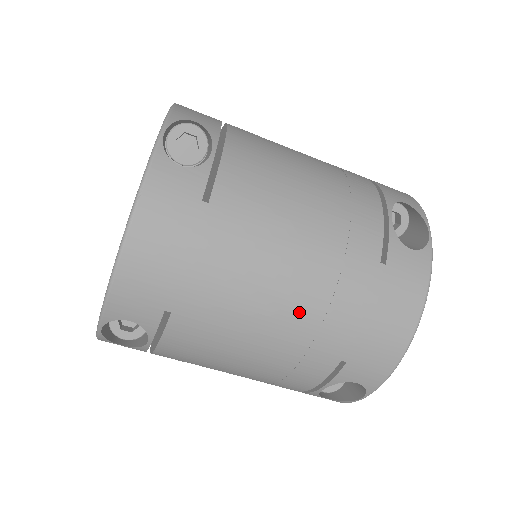
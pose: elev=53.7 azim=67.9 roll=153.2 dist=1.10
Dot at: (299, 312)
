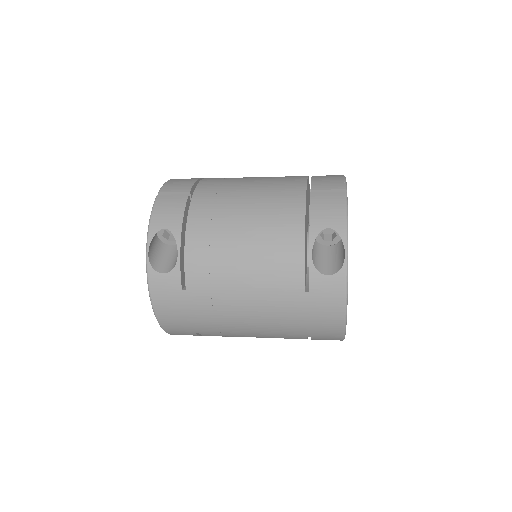
Dot at: (264, 326)
